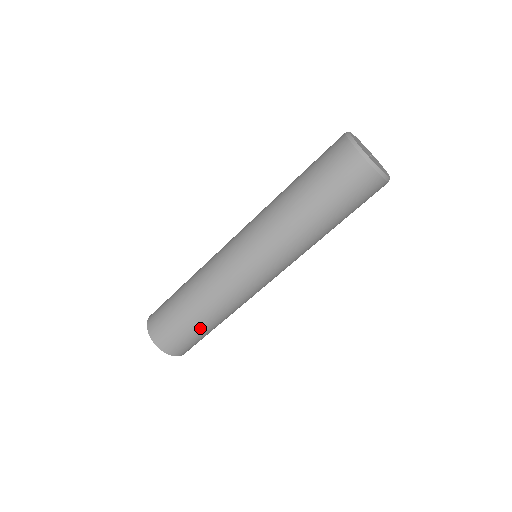
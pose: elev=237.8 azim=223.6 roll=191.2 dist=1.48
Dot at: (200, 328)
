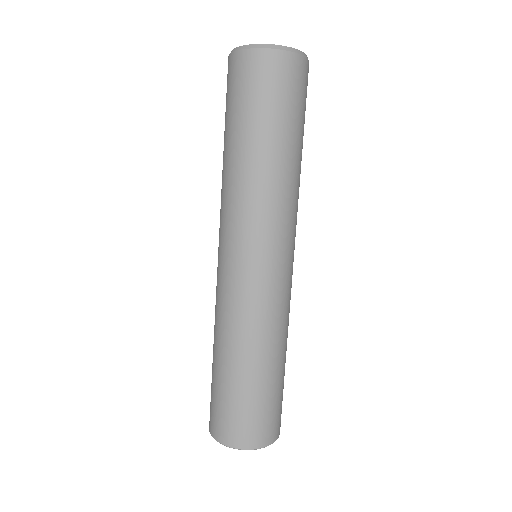
Dot at: (280, 379)
